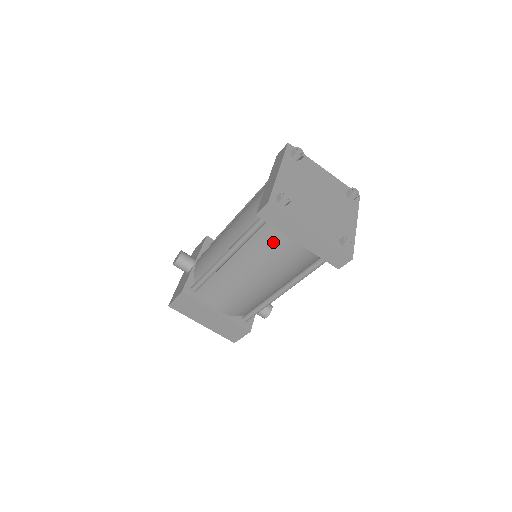
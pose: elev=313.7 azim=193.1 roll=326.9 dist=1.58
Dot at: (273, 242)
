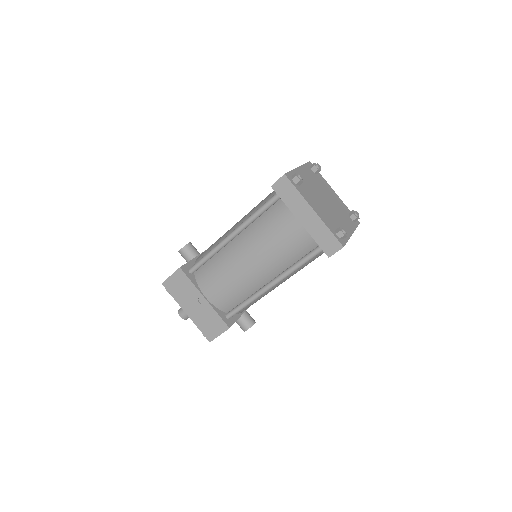
Dot at: (278, 221)
